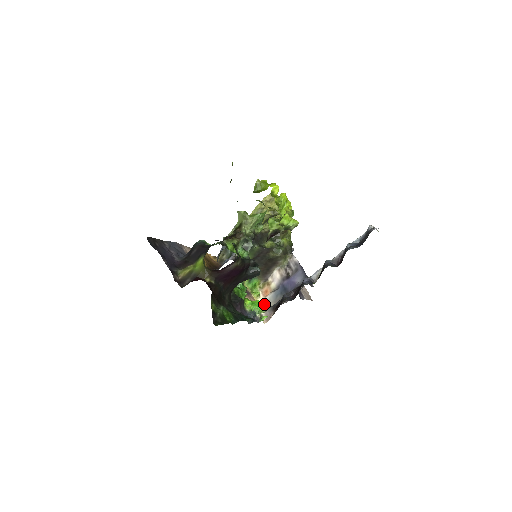
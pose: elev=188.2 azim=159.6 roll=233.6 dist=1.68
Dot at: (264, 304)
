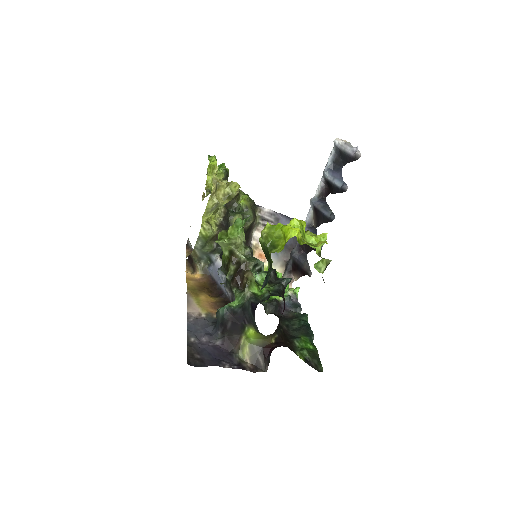
Dot at: occluded
